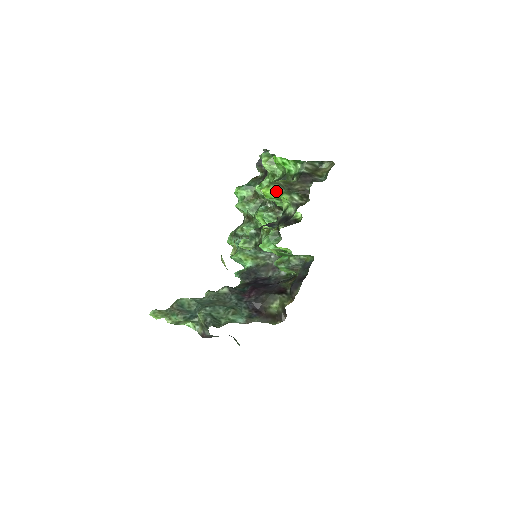
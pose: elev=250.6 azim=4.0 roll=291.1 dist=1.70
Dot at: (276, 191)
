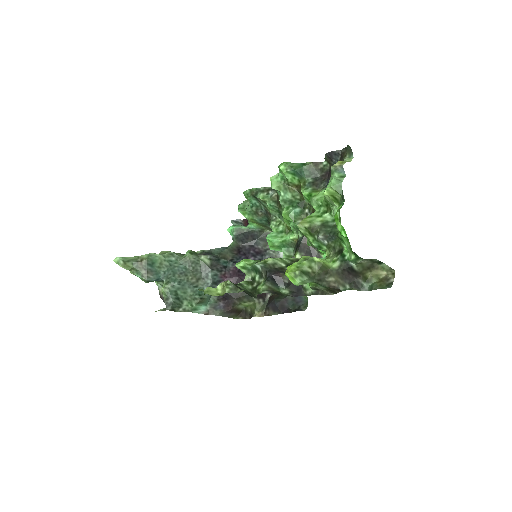
Dot at: (300, 284)
